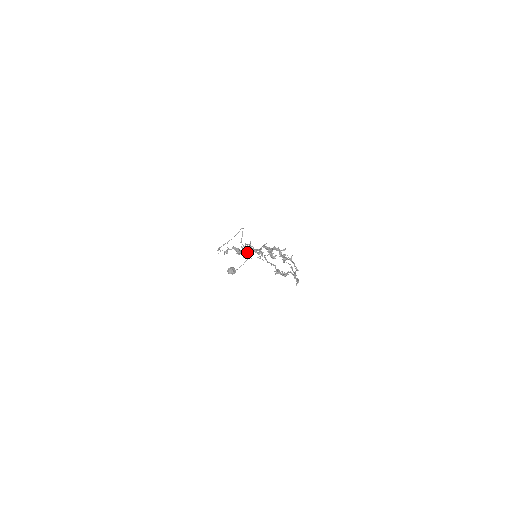
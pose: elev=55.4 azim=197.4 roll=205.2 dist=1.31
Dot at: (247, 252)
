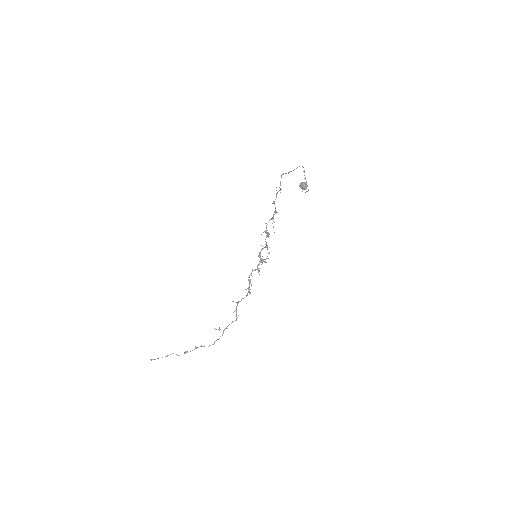
Dot at: occluded
